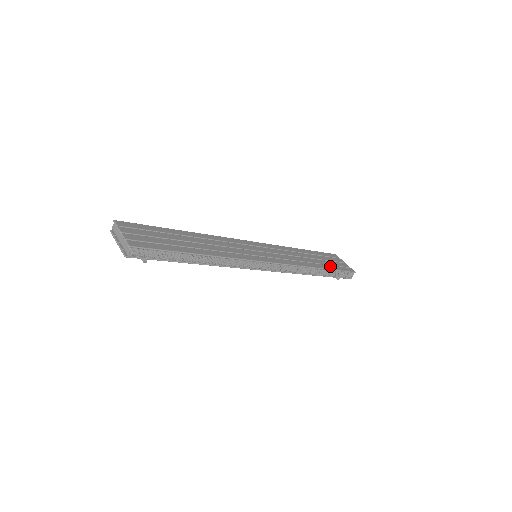
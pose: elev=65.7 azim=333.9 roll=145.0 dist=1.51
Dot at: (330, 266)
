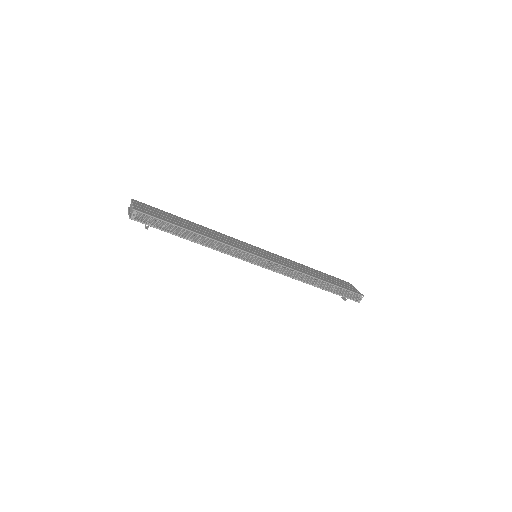
Dot at: (334, 283)
